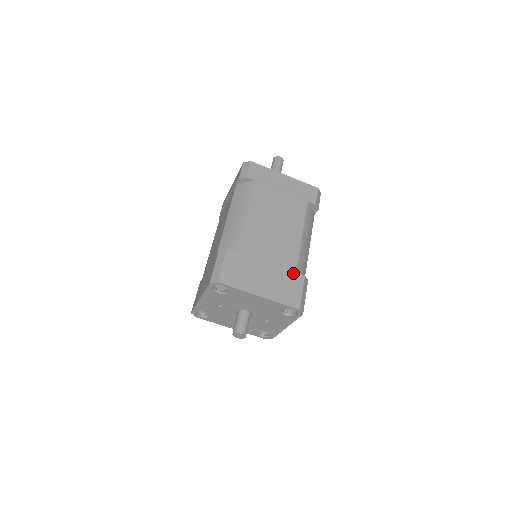
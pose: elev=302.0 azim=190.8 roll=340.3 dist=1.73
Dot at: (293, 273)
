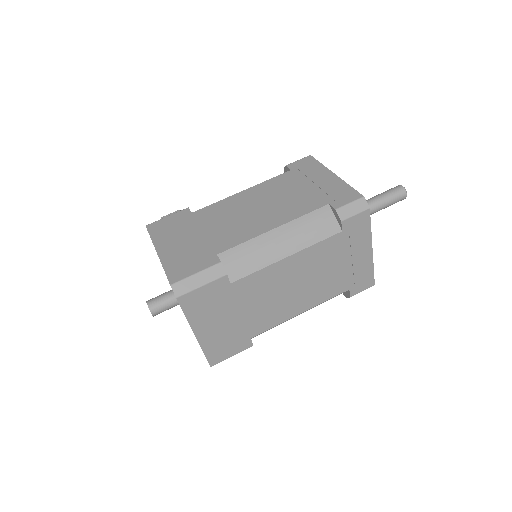
Dot at: (248, 337)
